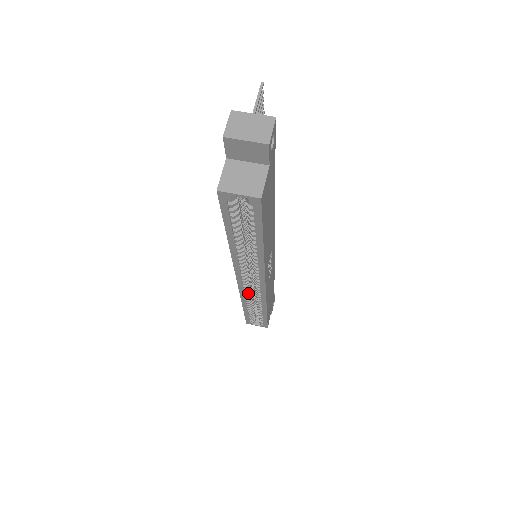
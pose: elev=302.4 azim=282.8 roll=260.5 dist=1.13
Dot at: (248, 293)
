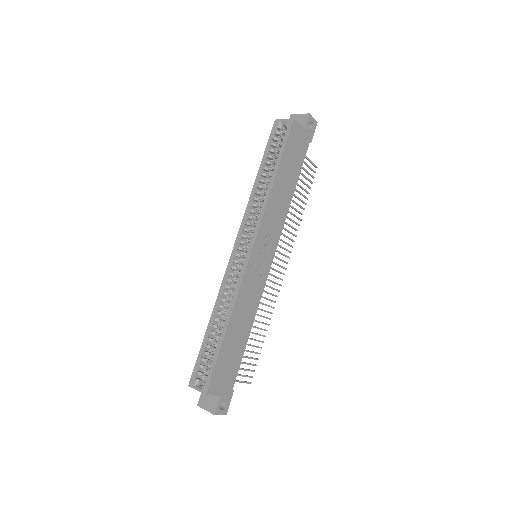
Dot at: (230, 279)
